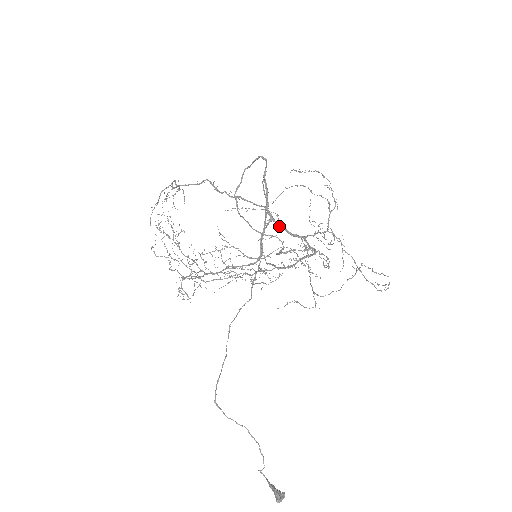
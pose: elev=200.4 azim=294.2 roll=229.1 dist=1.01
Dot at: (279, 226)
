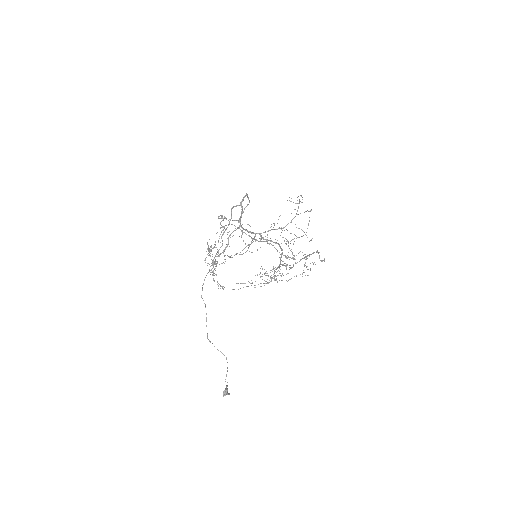
Dot at: (244, 229)
